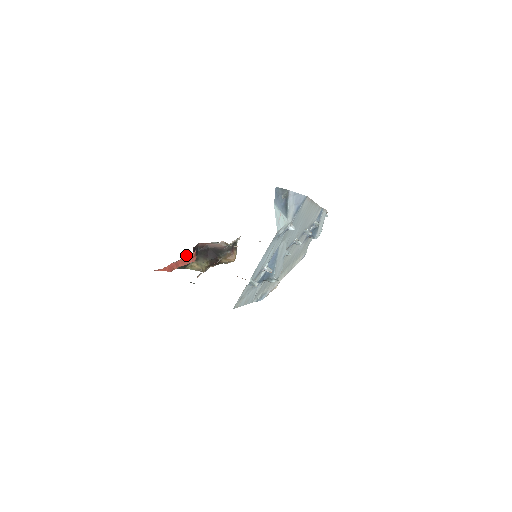
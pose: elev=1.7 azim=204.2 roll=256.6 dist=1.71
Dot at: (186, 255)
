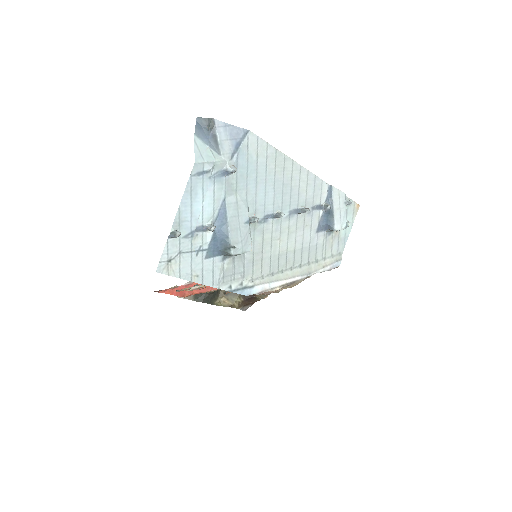
Dot at: occluded
